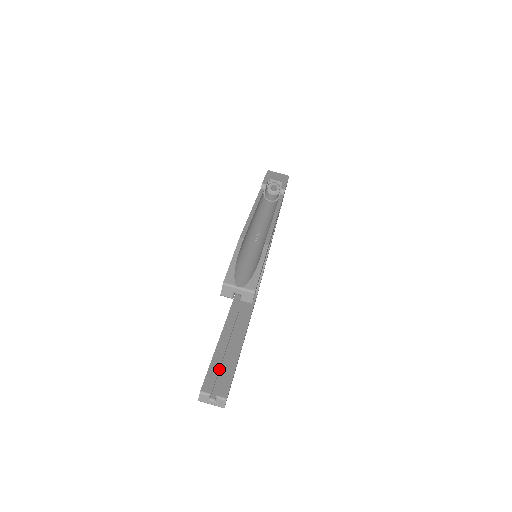
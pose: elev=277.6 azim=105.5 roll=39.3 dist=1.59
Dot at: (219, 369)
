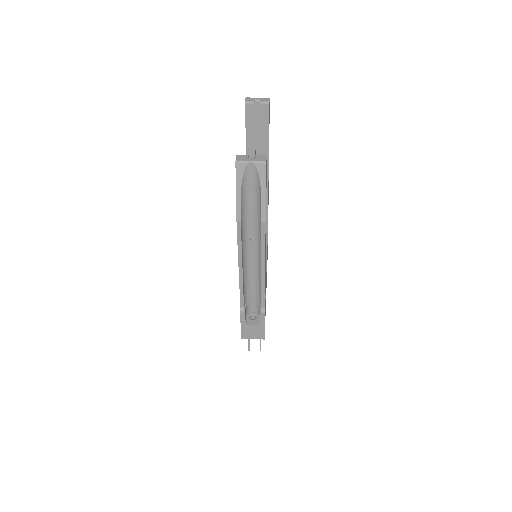
Dot at: occluded
